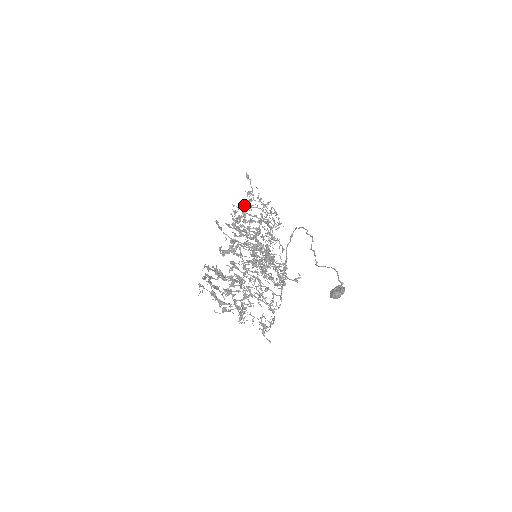
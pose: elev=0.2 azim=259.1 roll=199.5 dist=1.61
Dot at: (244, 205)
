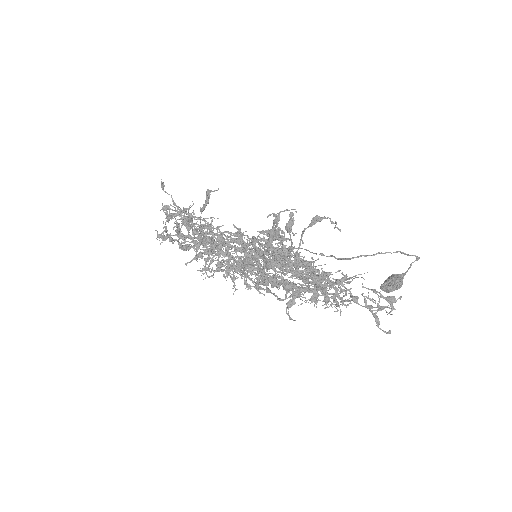
Dot at: occluded
